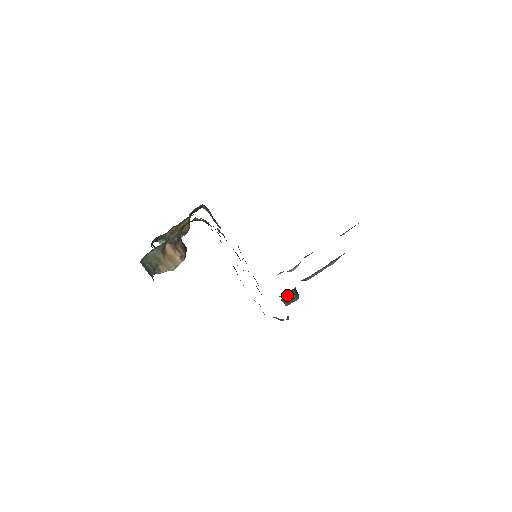
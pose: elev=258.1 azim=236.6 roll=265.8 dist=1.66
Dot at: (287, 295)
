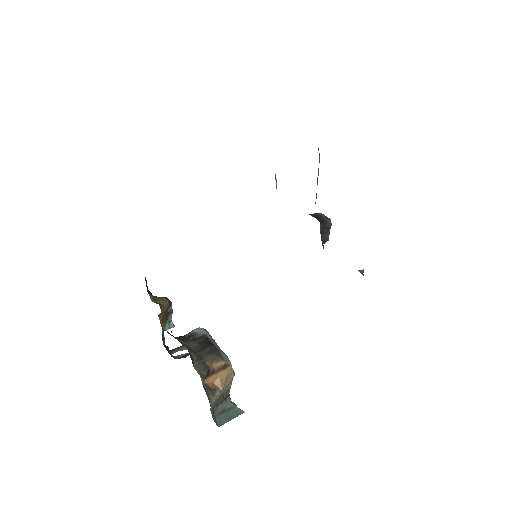
Dot at: (321, 236)
